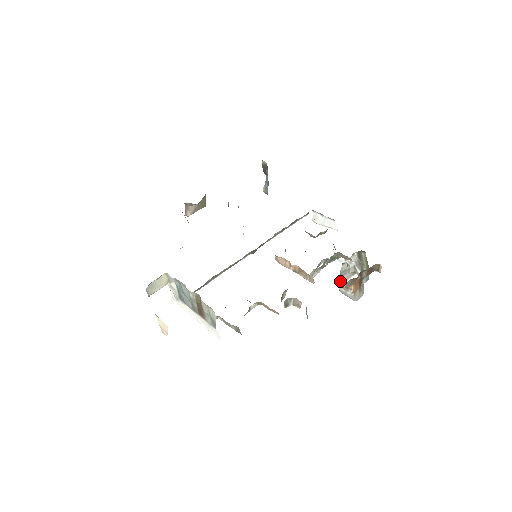
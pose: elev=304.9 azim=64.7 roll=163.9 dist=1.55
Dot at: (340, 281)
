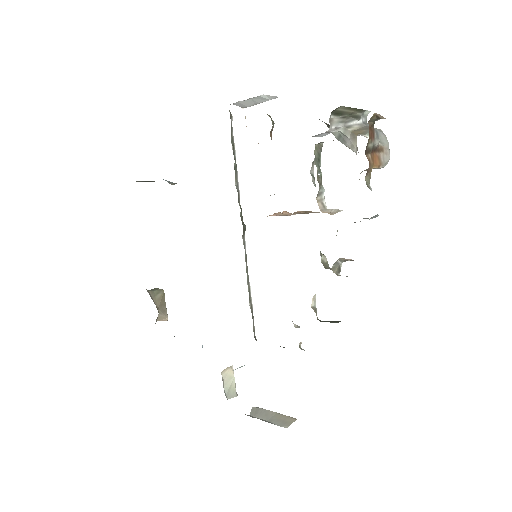
Dot at: occluded
